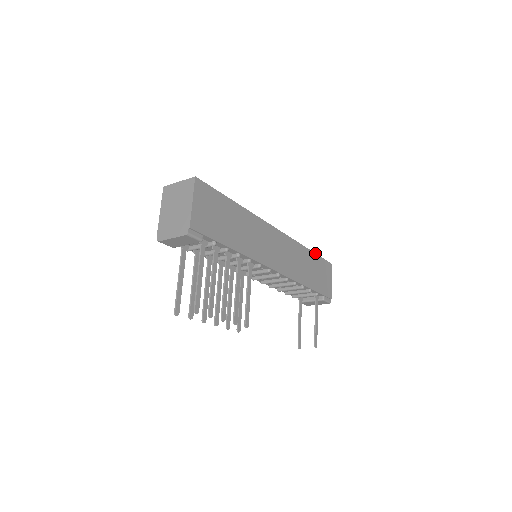
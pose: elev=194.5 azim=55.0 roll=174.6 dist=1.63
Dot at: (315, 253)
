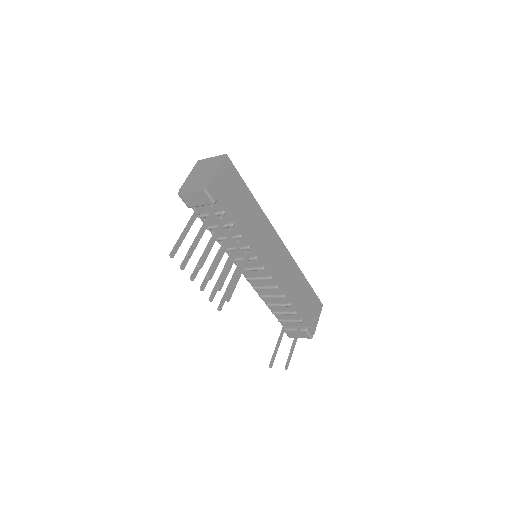
Dot at: (310, 285)
